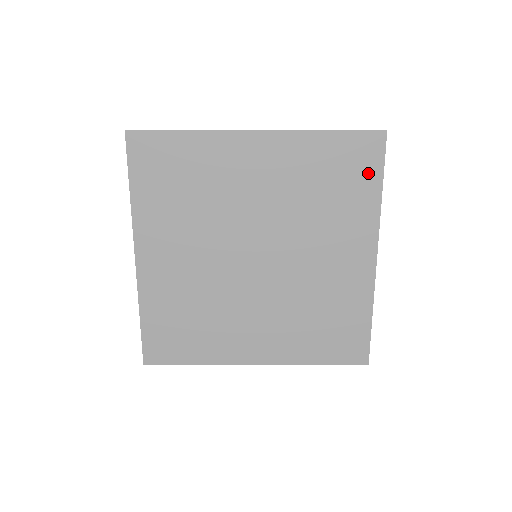
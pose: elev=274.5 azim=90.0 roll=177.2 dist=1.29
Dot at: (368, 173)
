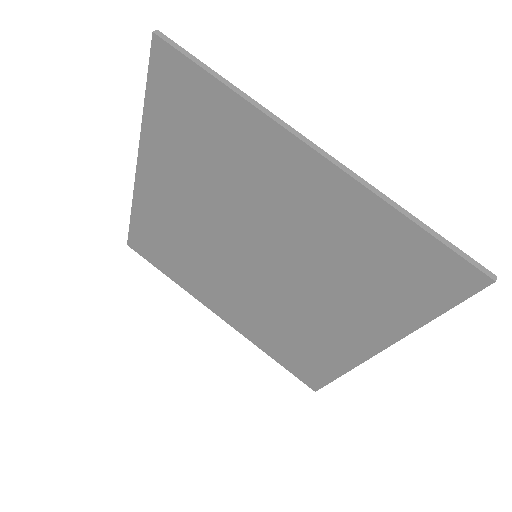
Dot at: (429, 295)
